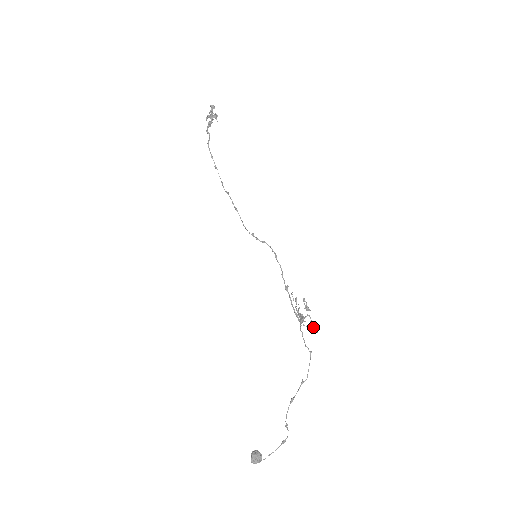
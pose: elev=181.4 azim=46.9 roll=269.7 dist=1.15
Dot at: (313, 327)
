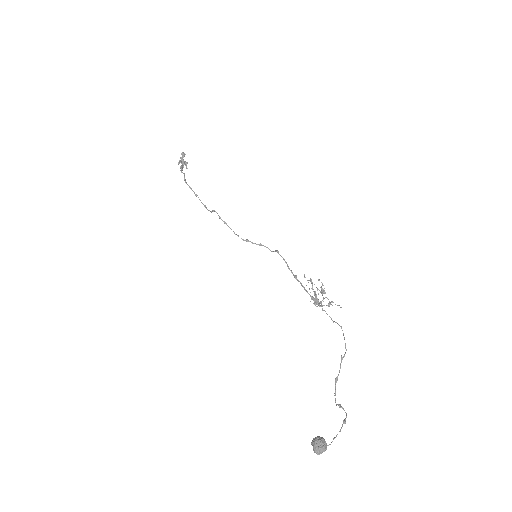
Dot at: (335, 304)
